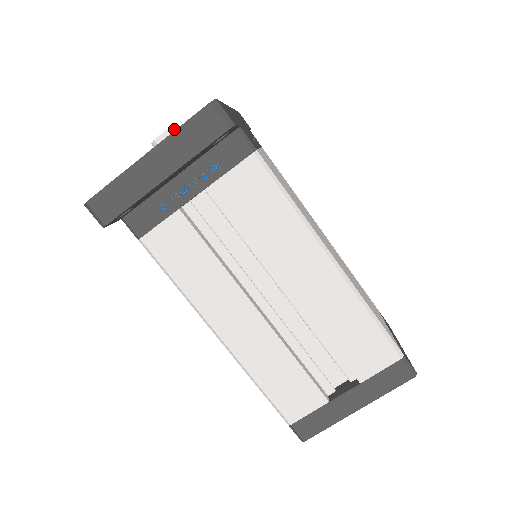
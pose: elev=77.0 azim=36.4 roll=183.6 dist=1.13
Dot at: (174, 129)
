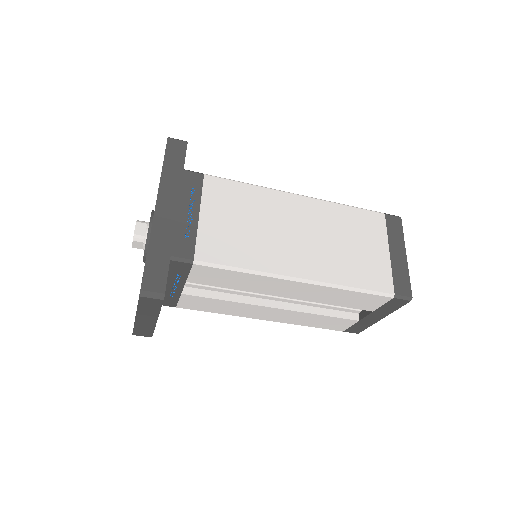
Dot at: (136, 237)
